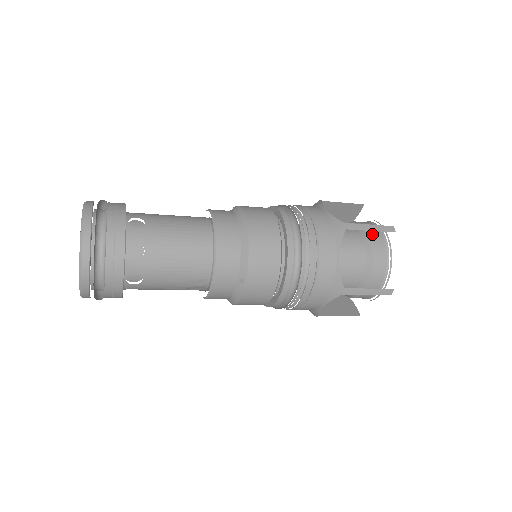
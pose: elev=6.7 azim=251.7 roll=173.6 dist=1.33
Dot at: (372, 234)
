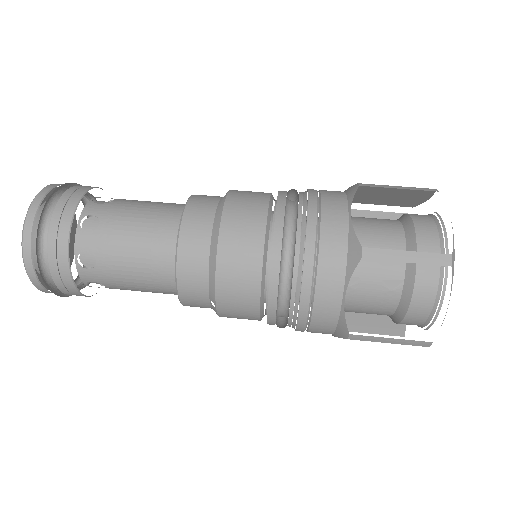
Dot at: occluded
